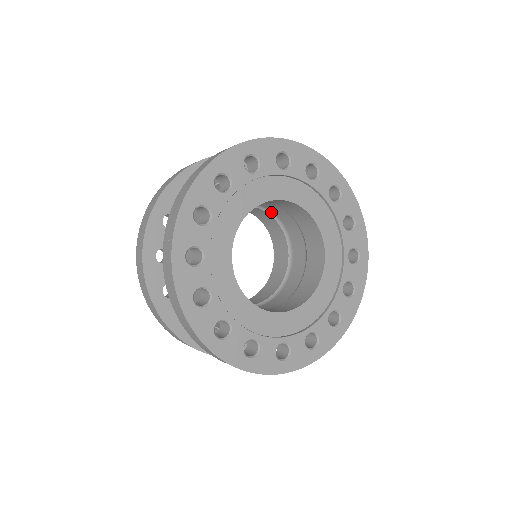
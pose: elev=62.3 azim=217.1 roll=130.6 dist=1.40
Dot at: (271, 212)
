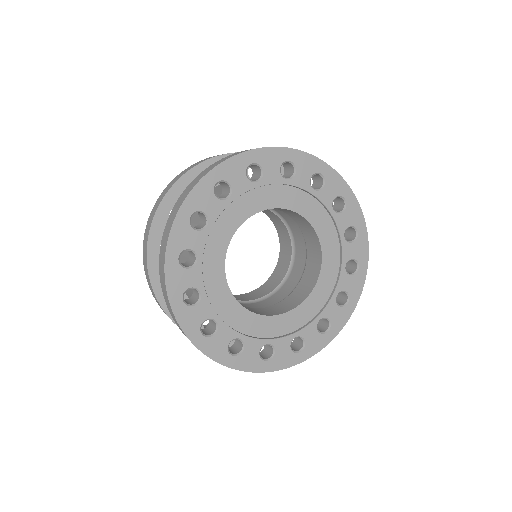
Dot at: occluded
